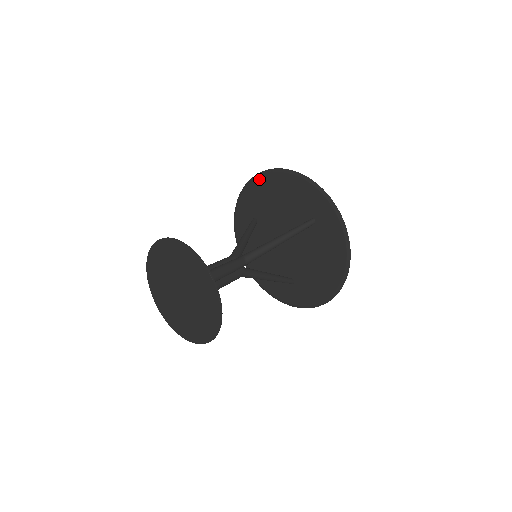
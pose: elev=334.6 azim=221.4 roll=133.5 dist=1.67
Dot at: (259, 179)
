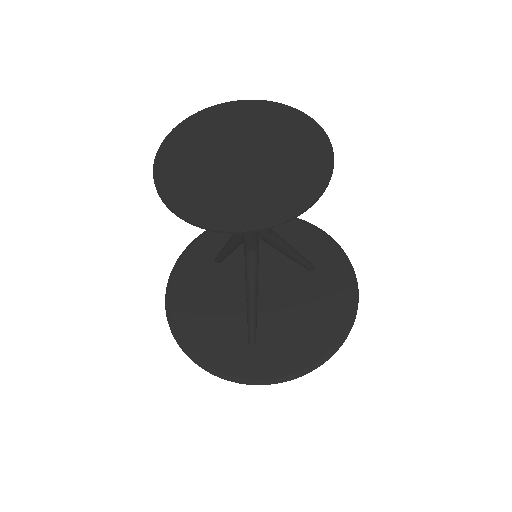
Dot at: occluded
